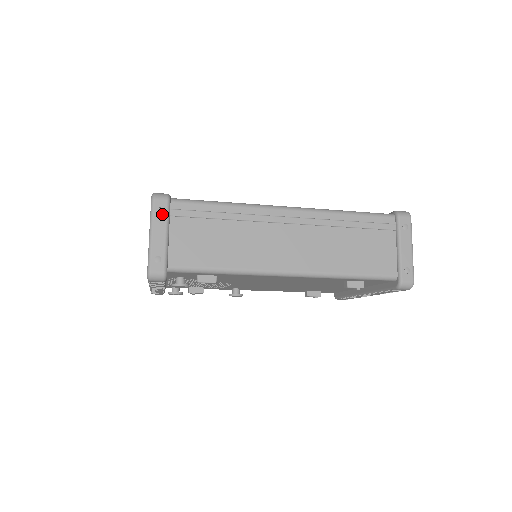
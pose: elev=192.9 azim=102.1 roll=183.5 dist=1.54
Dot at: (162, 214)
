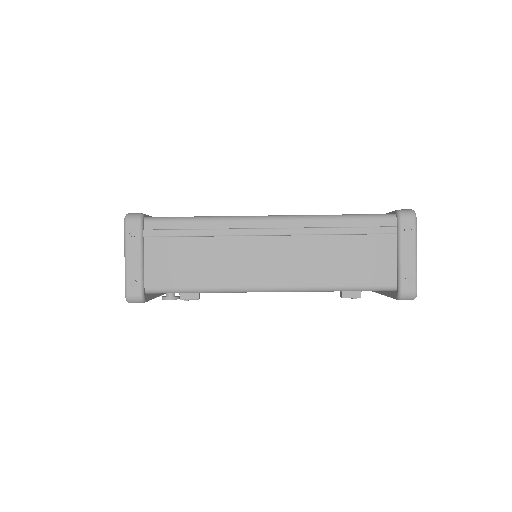
Dot at: (135, 237)
